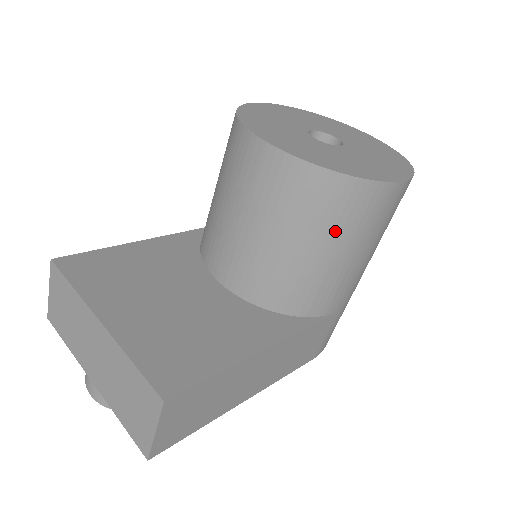
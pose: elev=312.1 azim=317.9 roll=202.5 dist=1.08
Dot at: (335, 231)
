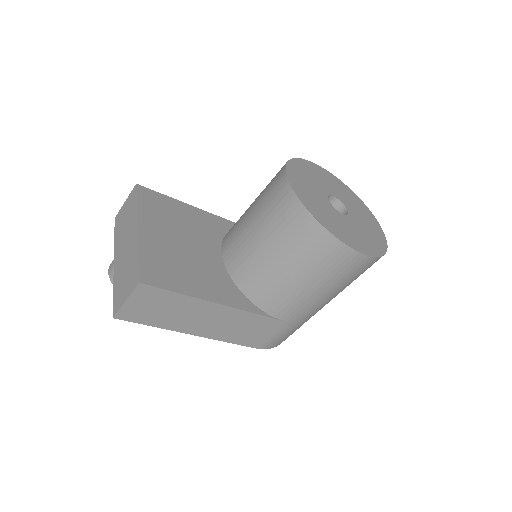
Dot at: (301, 258)
